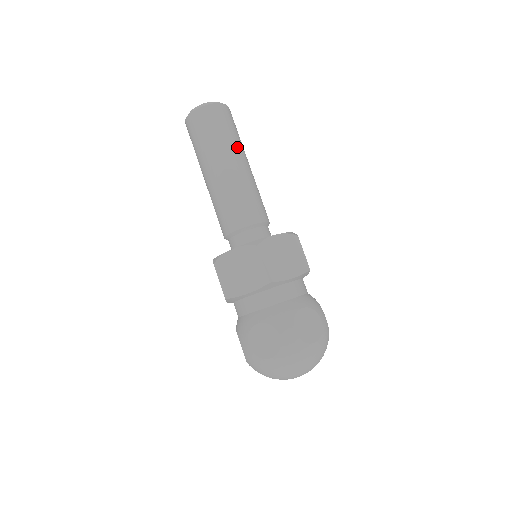
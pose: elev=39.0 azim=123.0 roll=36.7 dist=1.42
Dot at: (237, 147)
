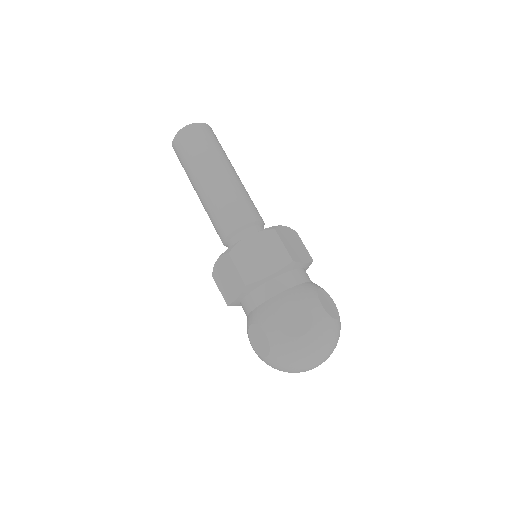
Dot at: (212, 160)
